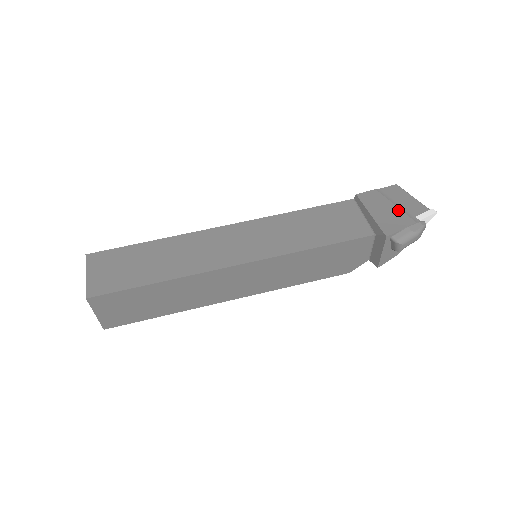
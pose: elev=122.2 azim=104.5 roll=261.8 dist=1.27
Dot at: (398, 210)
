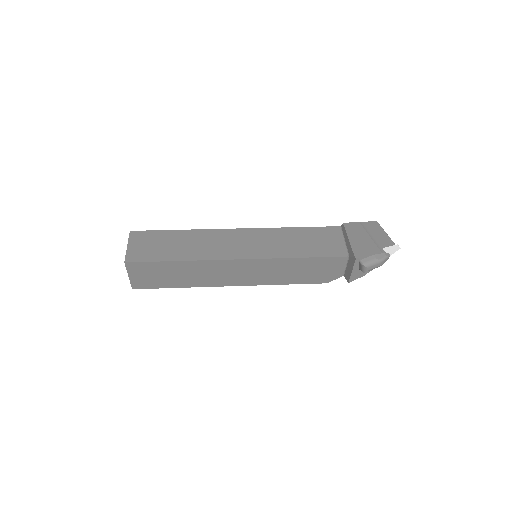
Dot at: (371, 241)
